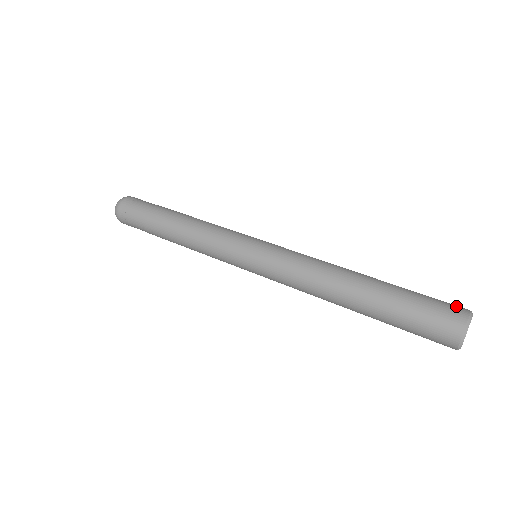
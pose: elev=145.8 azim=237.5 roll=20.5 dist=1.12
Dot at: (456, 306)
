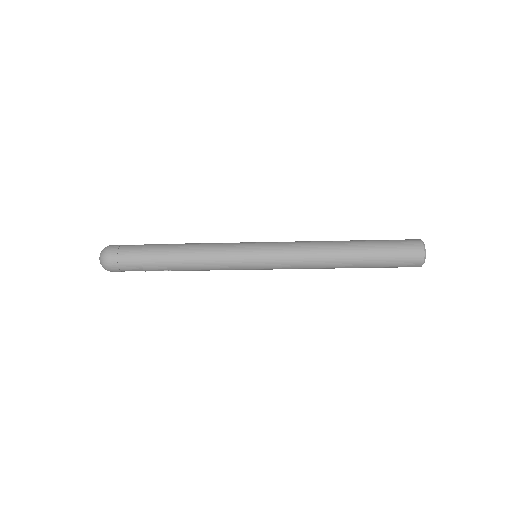
Dot at: (409, 239)
